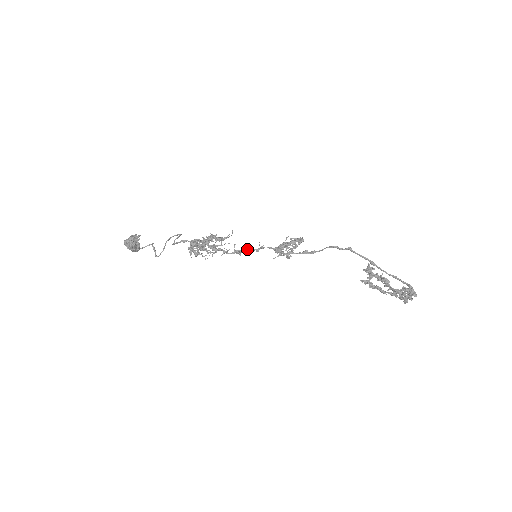
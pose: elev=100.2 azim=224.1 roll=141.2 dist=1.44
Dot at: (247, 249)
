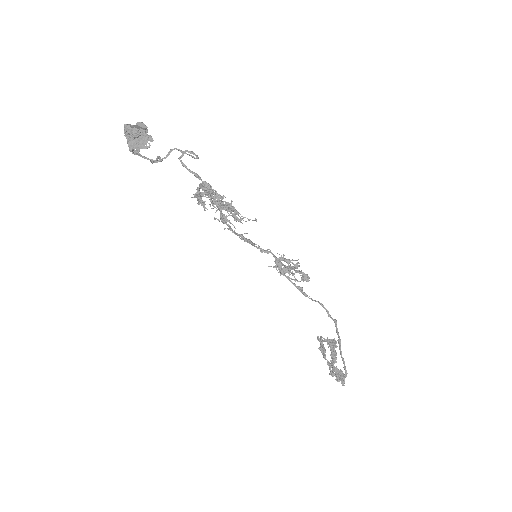
Dot at: (254, 244)
